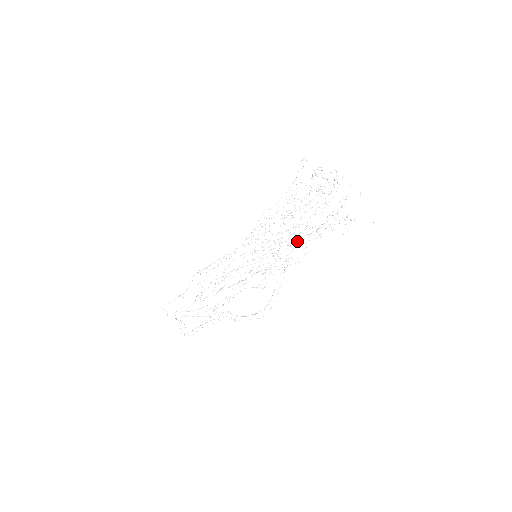
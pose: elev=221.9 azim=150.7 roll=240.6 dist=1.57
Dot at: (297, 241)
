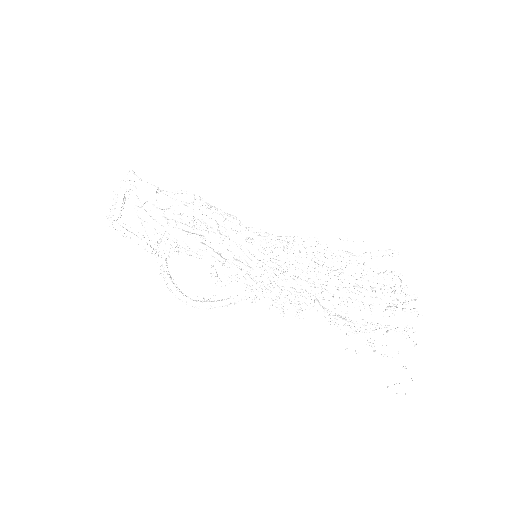
Dot at: (308, 298)
